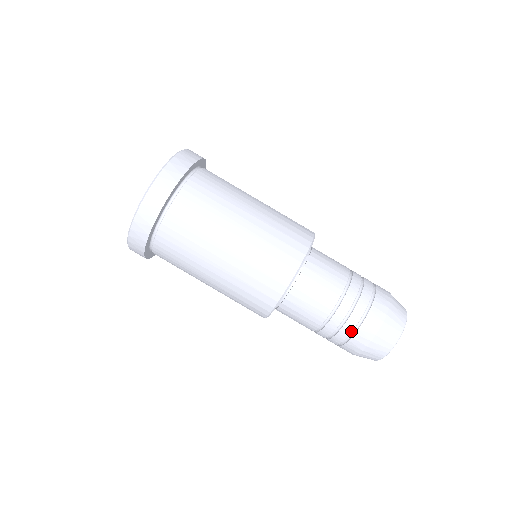
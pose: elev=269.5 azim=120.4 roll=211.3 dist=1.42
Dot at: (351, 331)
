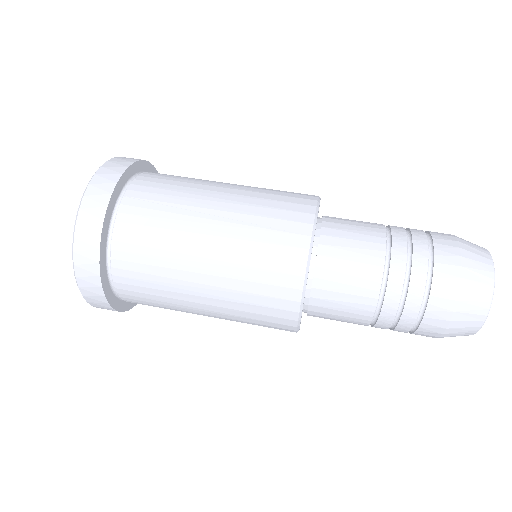
Dot at: (424, 286)
